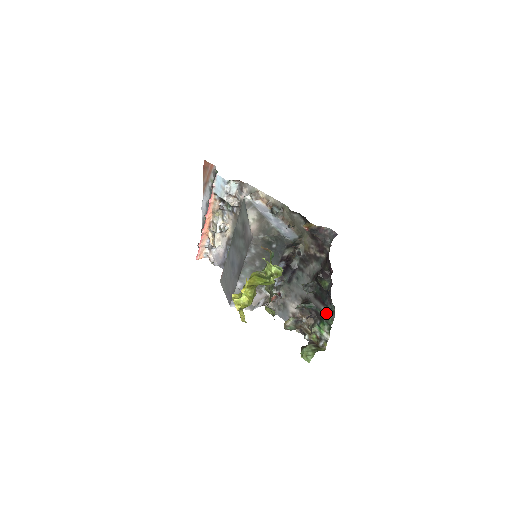
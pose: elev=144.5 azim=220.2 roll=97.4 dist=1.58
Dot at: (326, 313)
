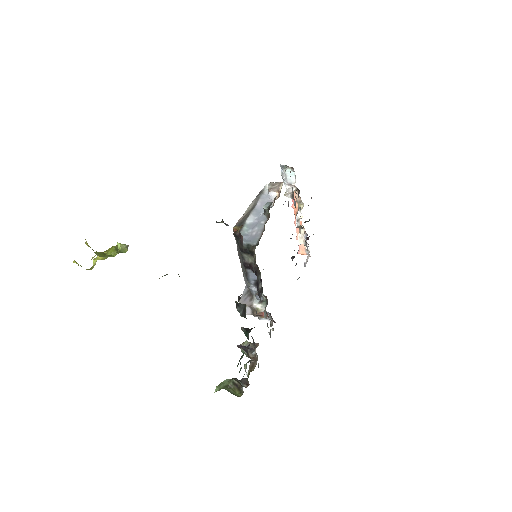
Dot at: occluded
